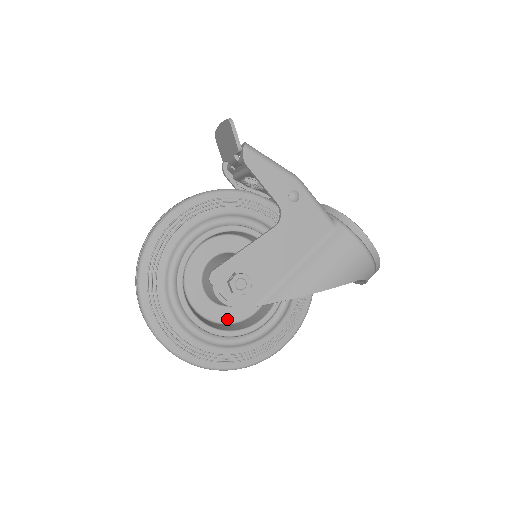
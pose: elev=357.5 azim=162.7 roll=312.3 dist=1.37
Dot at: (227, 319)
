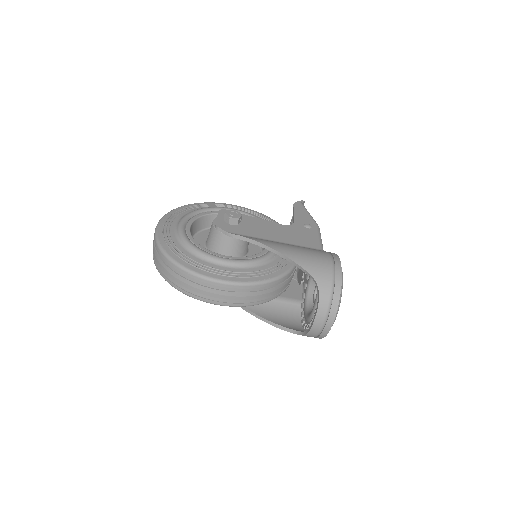
Dot at: occluded
